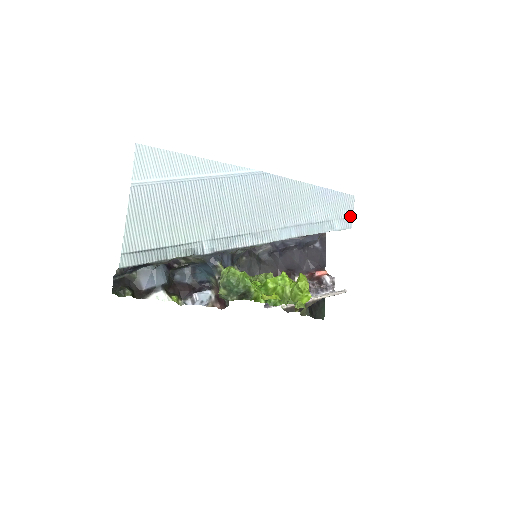
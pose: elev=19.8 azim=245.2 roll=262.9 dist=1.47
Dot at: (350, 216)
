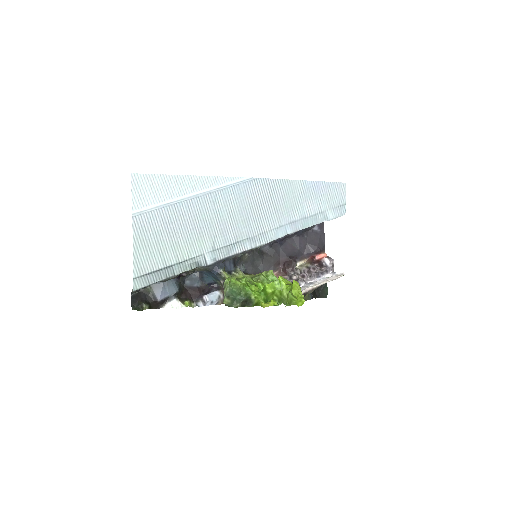
Dot at: (343, 203)
